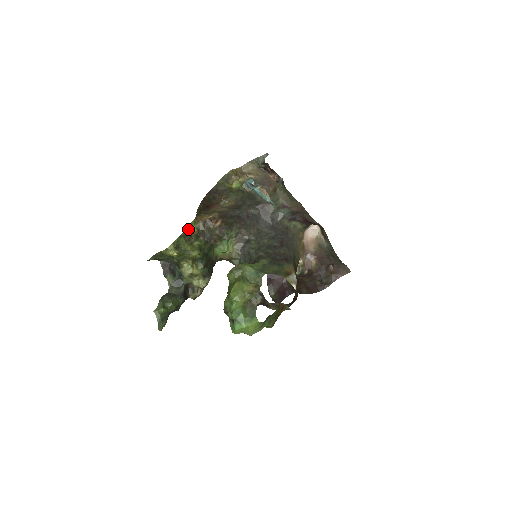
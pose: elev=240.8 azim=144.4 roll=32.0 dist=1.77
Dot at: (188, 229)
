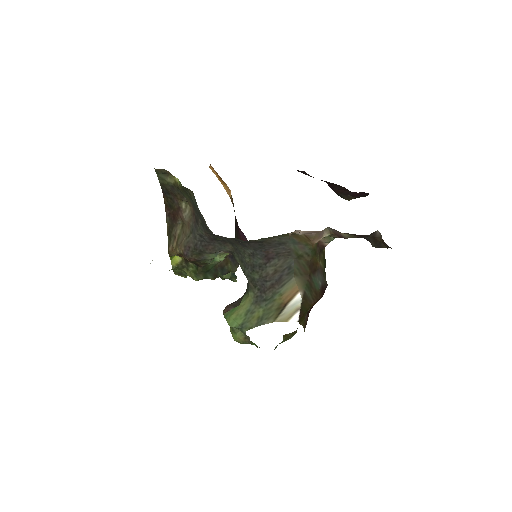
Dot at: (174, 259)
